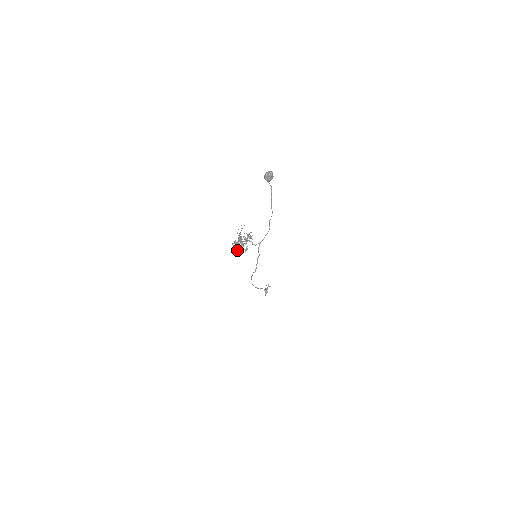
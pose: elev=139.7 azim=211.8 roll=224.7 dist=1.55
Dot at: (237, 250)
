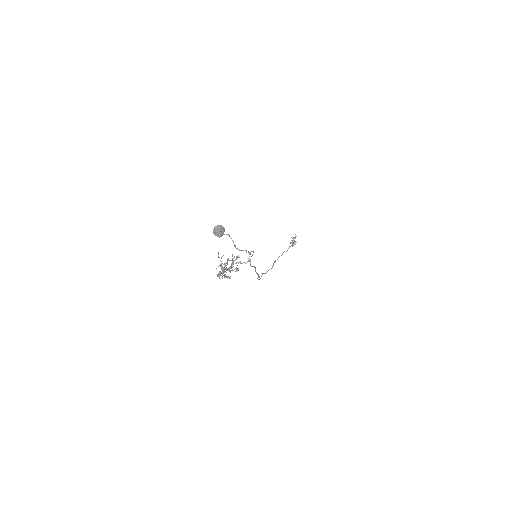
Dot at: (226, 277)
